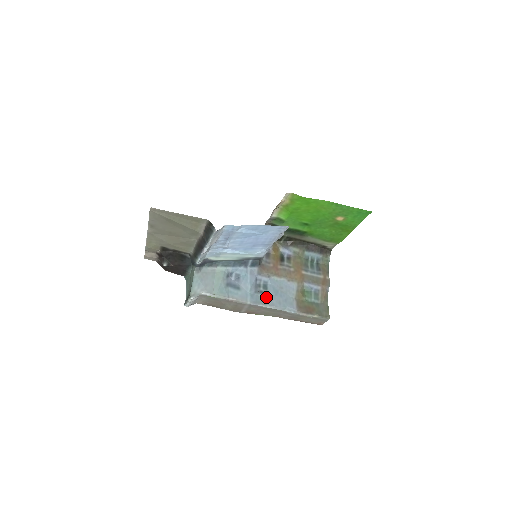
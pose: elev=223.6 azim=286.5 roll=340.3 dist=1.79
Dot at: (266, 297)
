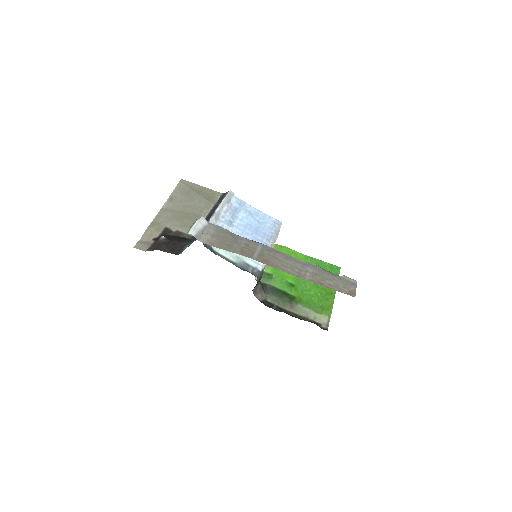
Dot at: occluded
